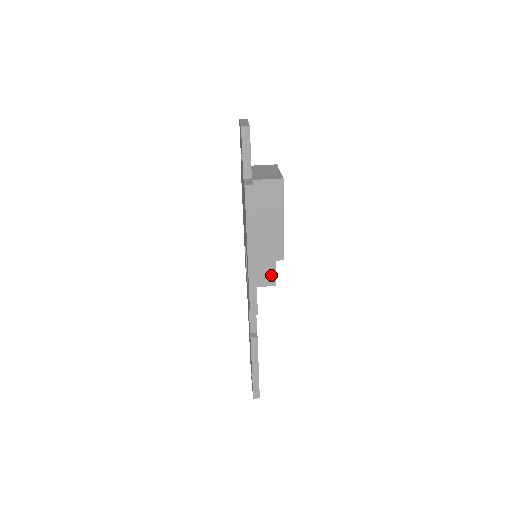
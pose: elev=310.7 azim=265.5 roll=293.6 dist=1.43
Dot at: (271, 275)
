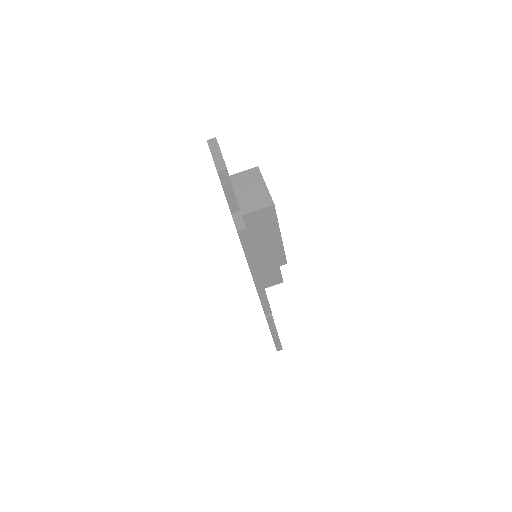
Dot at: (277, 277)
